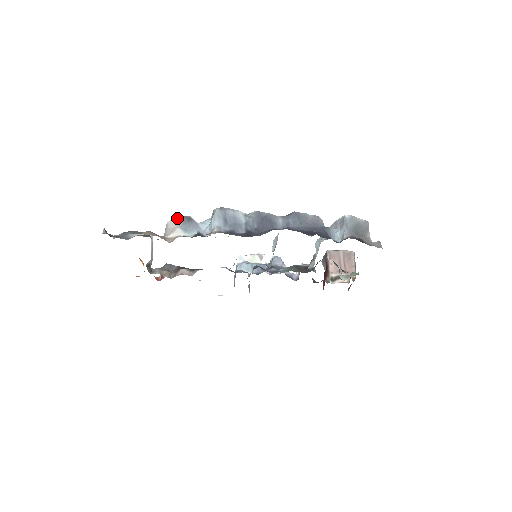
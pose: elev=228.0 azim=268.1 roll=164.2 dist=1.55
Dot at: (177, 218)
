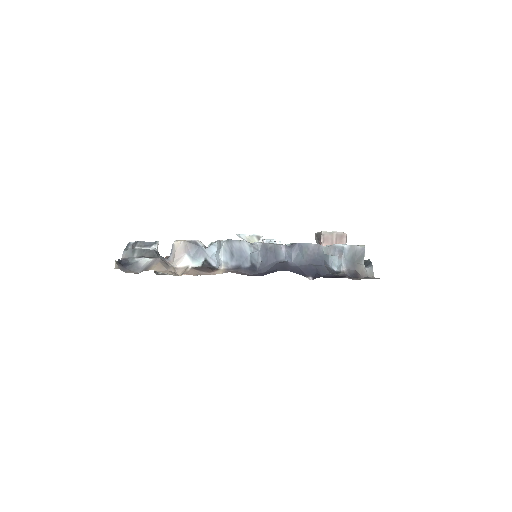
Dot at: (184, 243)
